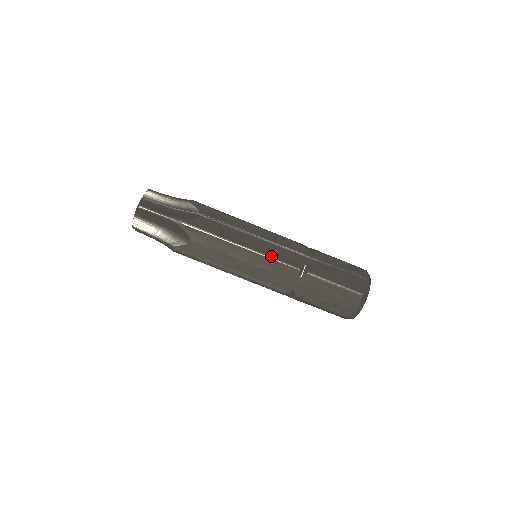
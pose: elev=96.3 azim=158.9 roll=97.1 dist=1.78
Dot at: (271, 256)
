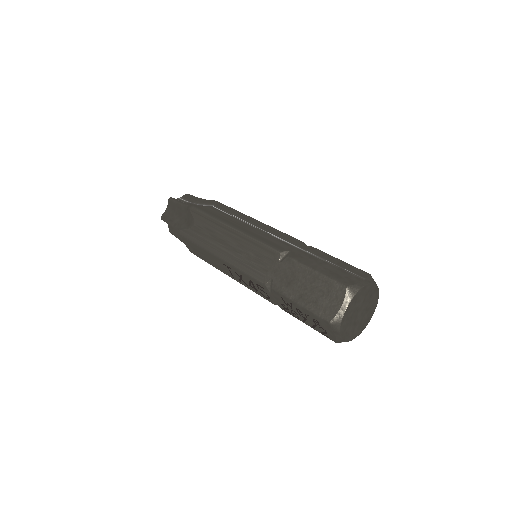
Dot at: (256, 238)
